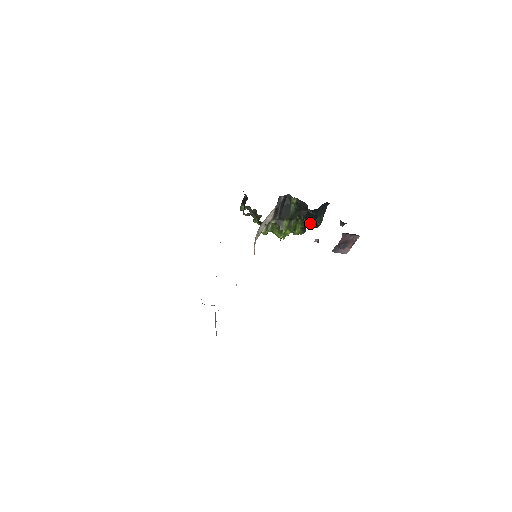
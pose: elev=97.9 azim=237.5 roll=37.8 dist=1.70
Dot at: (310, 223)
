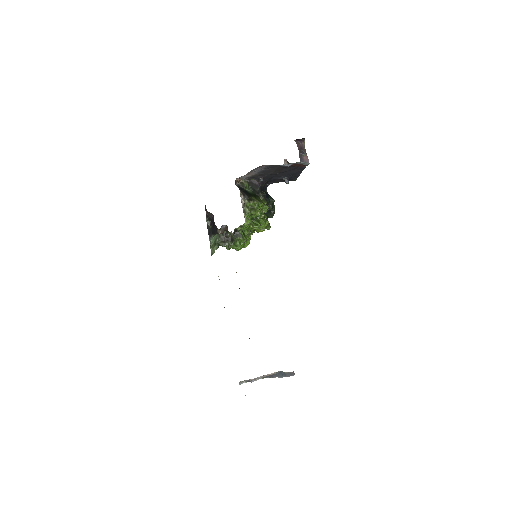
Dot at: (268, 210)
